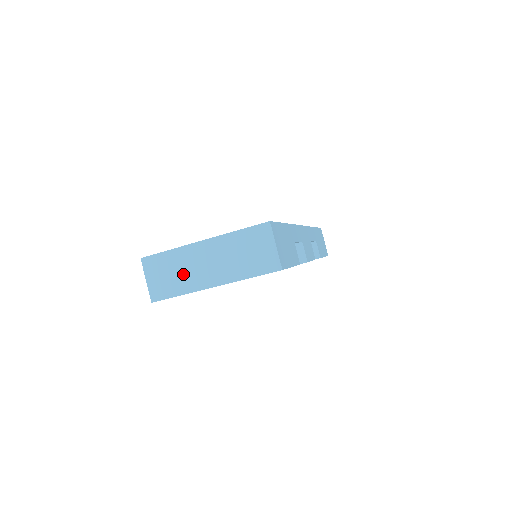
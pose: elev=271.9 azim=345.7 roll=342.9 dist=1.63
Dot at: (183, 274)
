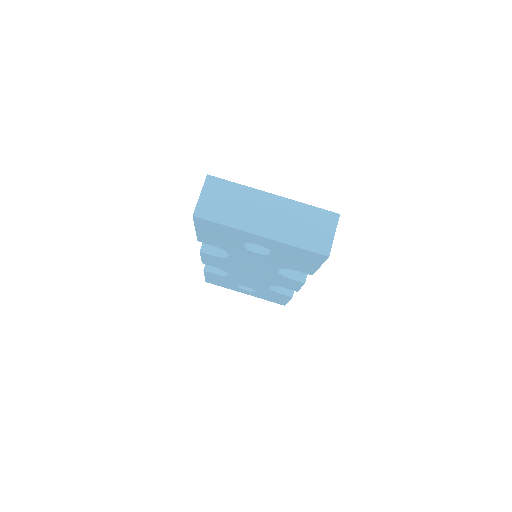
Dot at: (239, 210)
